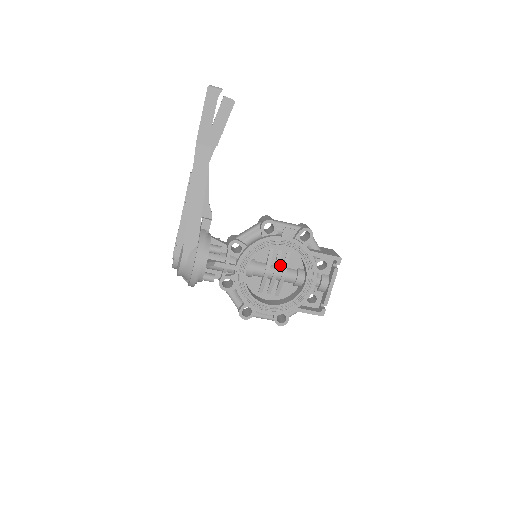
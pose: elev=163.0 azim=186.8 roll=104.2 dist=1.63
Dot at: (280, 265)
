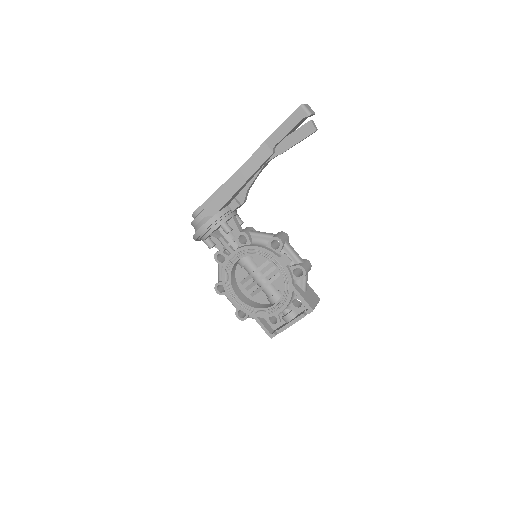
Dot at: (268, 277)
